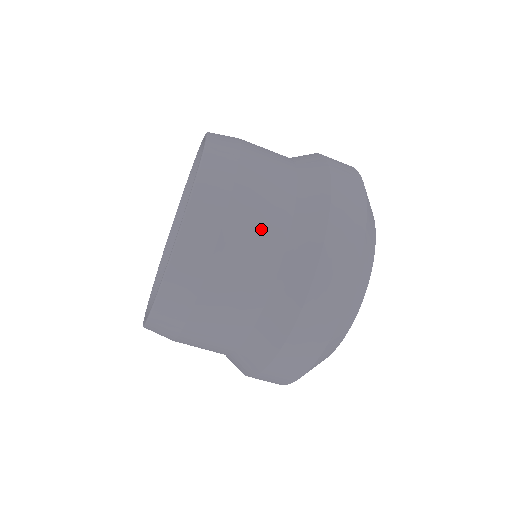
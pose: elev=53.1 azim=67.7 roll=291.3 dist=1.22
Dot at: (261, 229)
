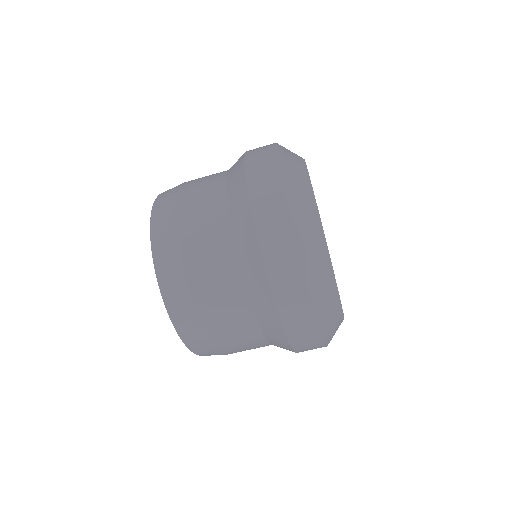
Dot at: (225, 304)
